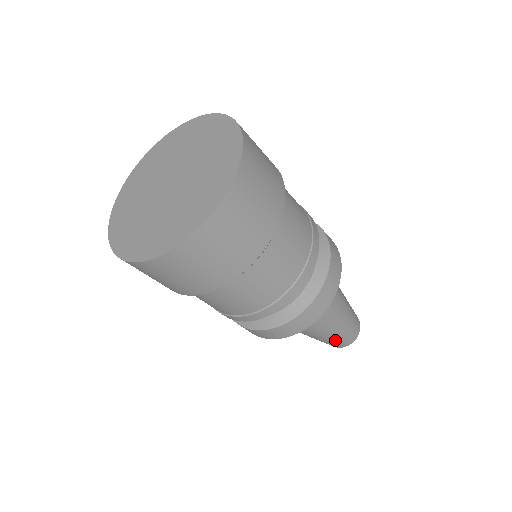
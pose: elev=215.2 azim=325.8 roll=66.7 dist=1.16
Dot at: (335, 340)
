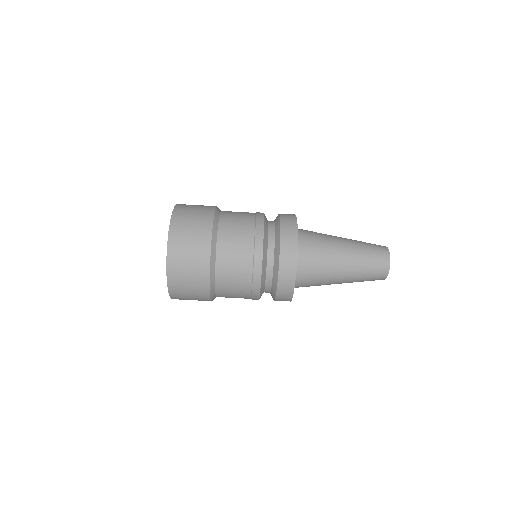
Dot at: (365, 277)
